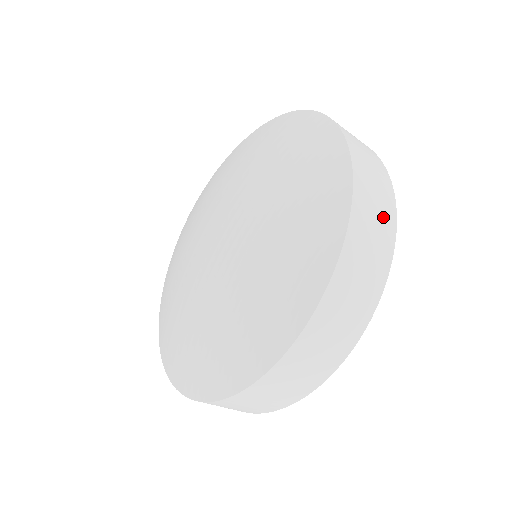
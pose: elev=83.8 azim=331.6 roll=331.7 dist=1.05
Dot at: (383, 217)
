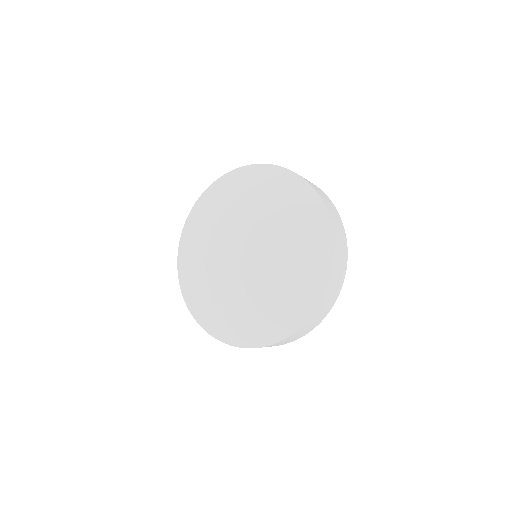
Dot at: (316, 187)
